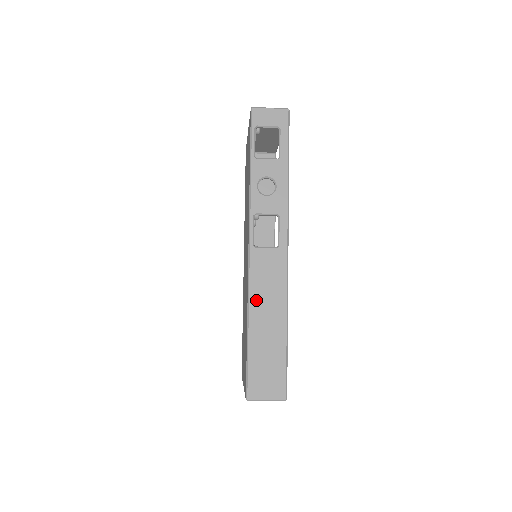
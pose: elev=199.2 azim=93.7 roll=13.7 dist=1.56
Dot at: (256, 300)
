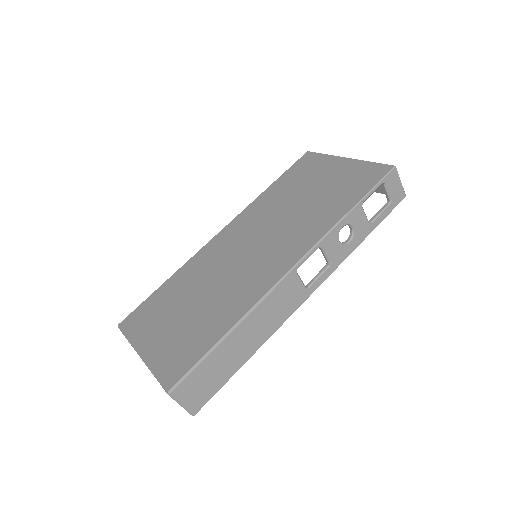
Dot at: (257, 315)
